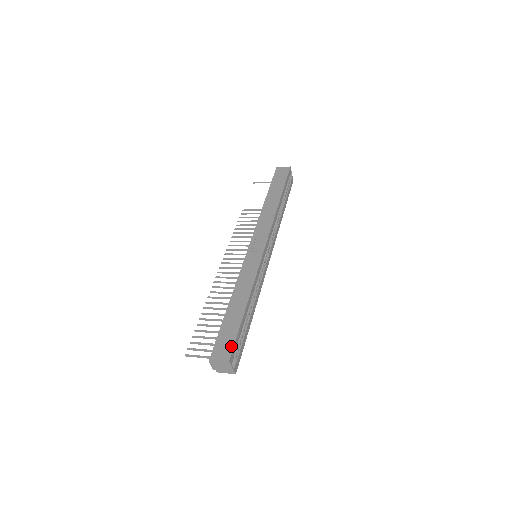
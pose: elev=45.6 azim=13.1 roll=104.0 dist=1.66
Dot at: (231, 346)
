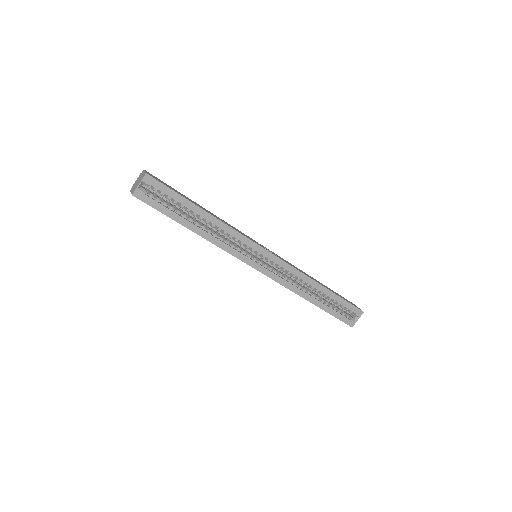
Dot at: (161, 182)
